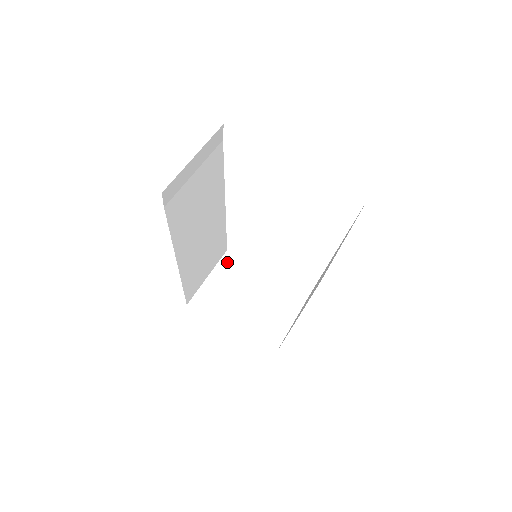
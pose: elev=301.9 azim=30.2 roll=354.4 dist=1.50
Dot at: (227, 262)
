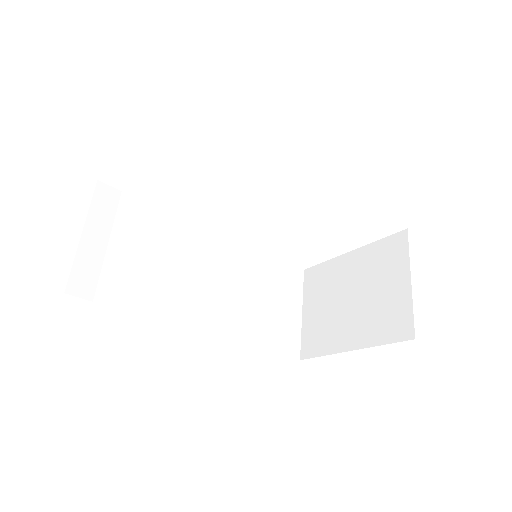
Dot at: (310, 282)
